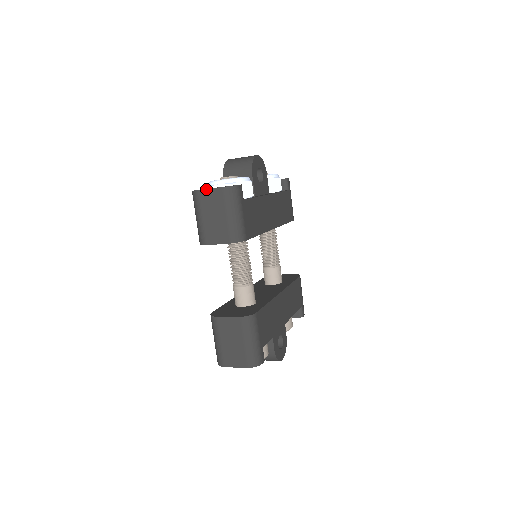
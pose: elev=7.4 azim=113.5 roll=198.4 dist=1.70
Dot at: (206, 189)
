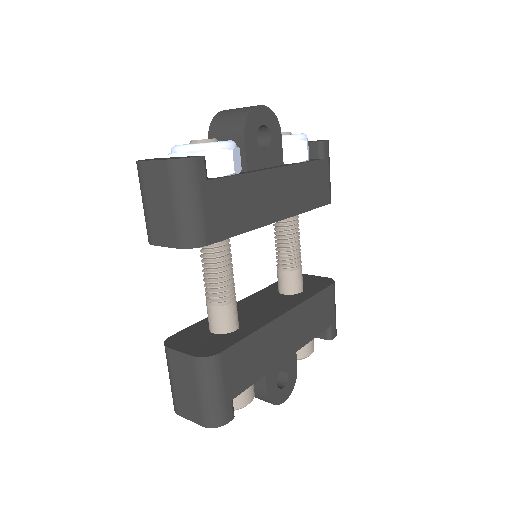
Dot at: (148, 160)
